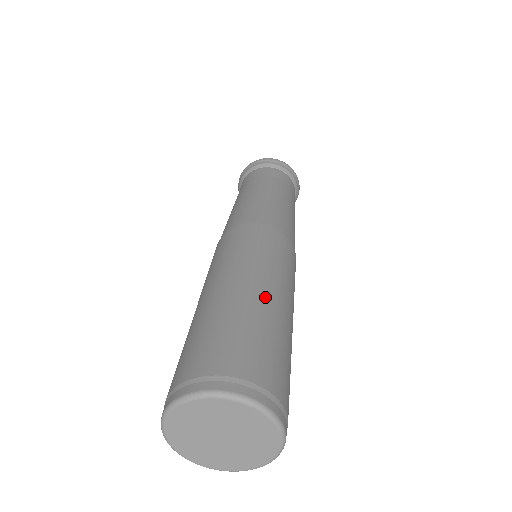
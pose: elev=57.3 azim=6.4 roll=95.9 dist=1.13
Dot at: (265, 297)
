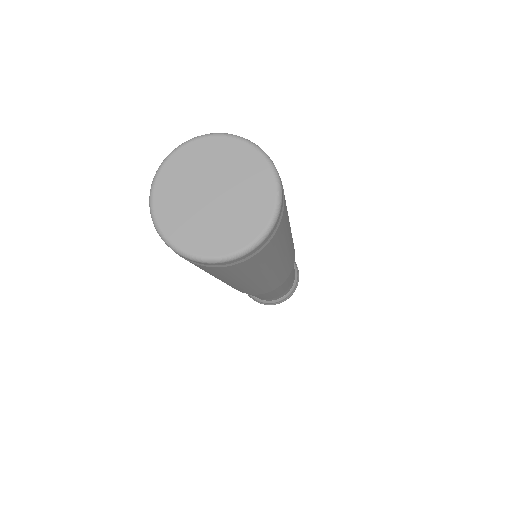
Dot at: occluded
